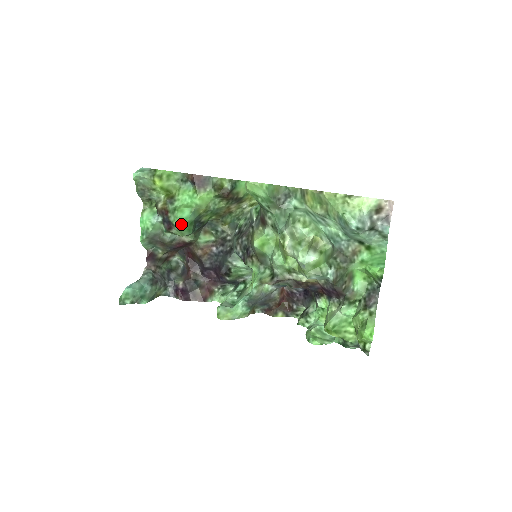
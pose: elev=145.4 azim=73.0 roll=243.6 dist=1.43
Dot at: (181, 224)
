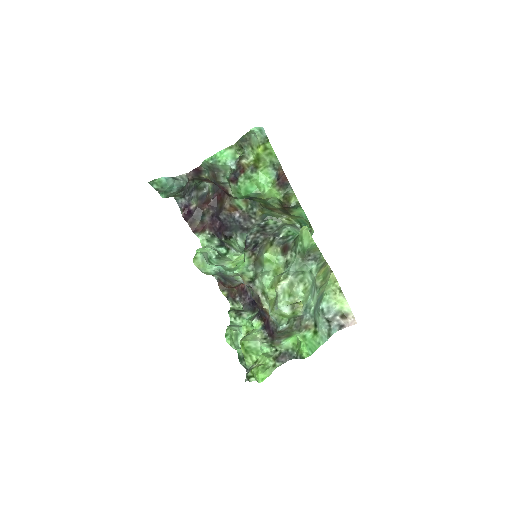
Dot at: (242, 191)
